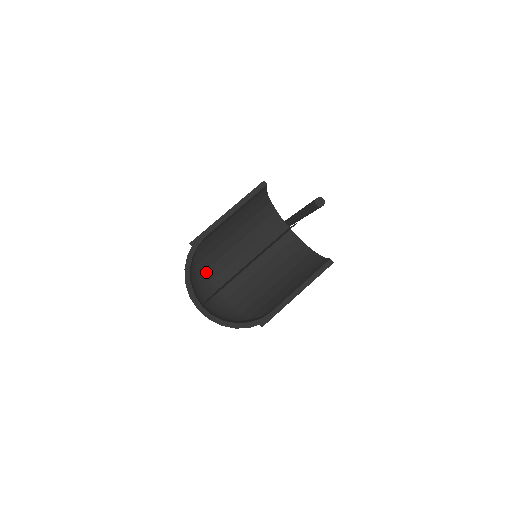
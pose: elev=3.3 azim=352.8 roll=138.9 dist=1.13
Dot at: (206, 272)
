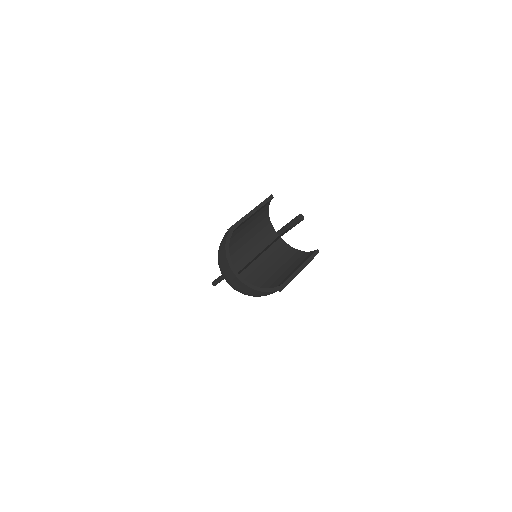
Dot at: occluded
